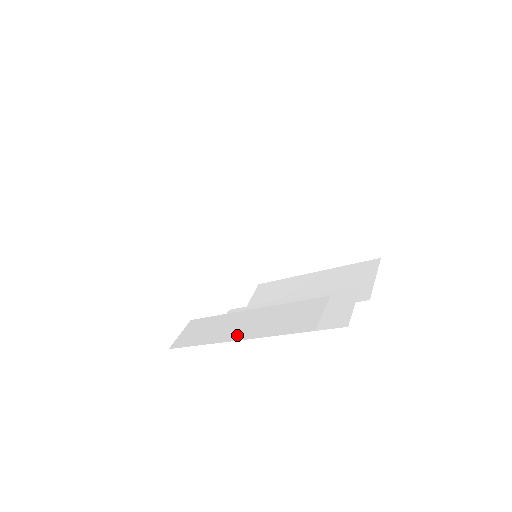
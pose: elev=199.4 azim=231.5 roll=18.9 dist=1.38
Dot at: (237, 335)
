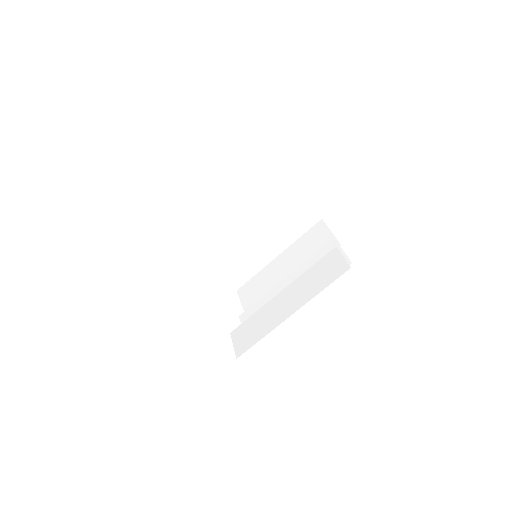
Dot at: (291, 310)
